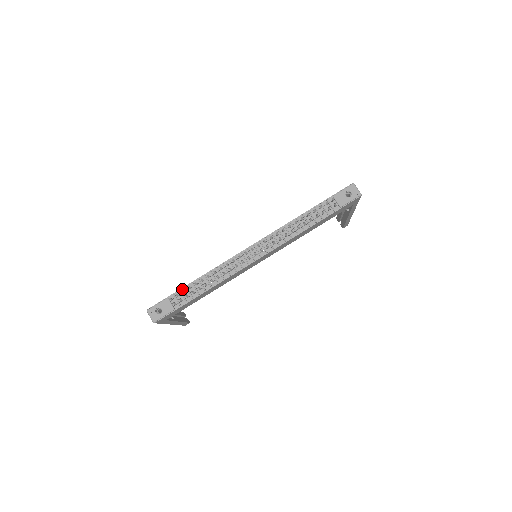
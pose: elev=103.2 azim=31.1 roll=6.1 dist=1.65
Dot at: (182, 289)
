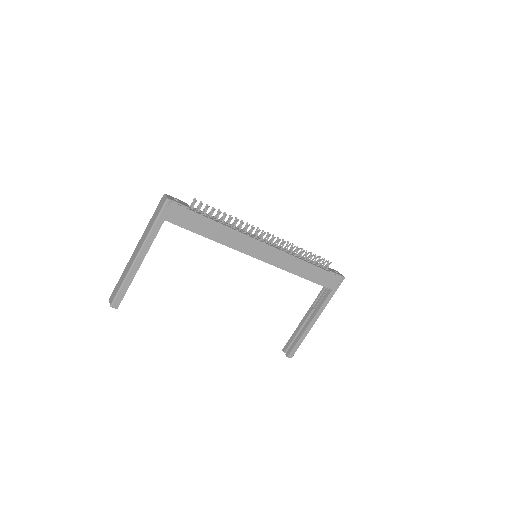
Dot at: occluded
